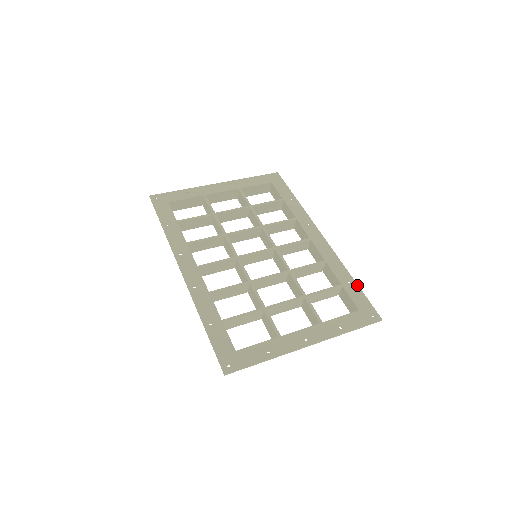
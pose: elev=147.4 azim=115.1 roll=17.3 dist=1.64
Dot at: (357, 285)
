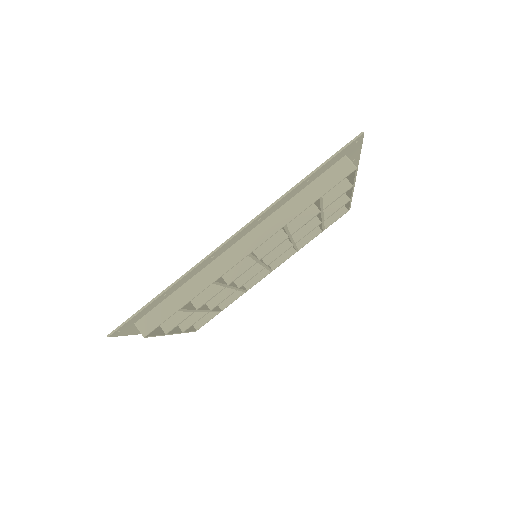
Dot at: occluded
